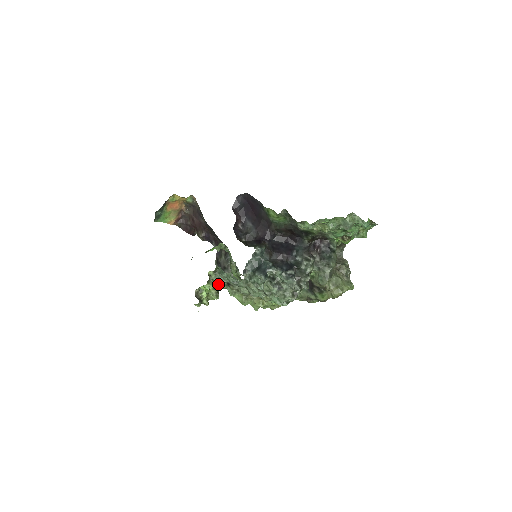
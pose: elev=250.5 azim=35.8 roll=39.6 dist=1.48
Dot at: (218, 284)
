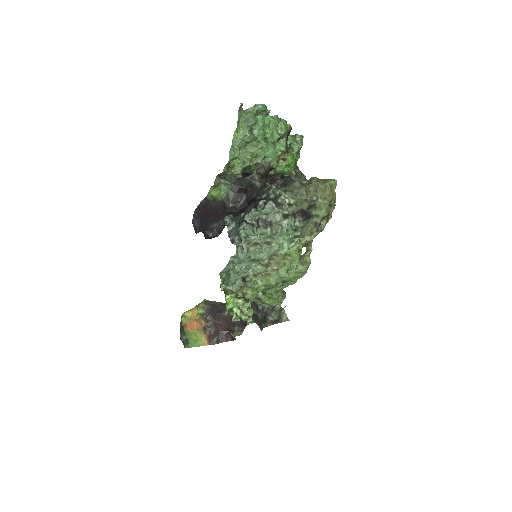
Dot at: (240, 293)
